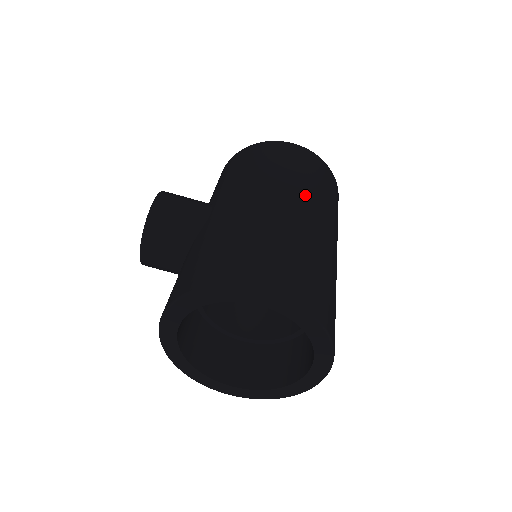
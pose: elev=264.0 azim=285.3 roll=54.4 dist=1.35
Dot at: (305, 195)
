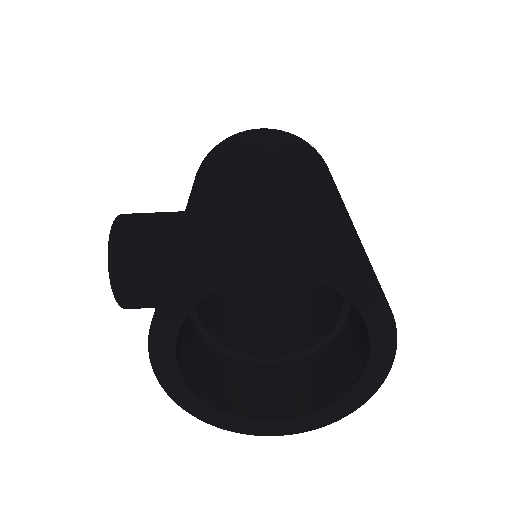
Dot at: (289, 161)
